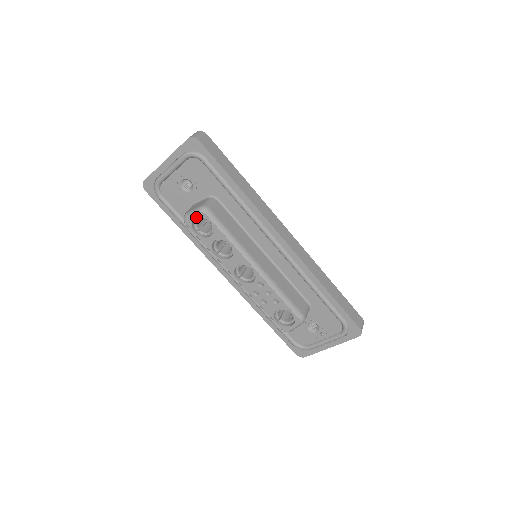
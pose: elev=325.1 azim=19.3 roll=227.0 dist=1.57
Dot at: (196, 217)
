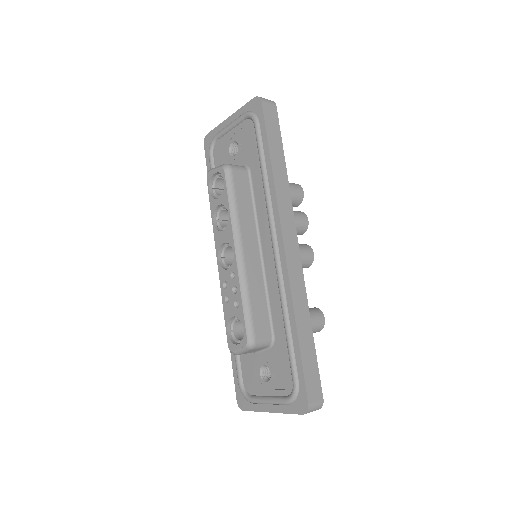
Dot at: (218, 175)
